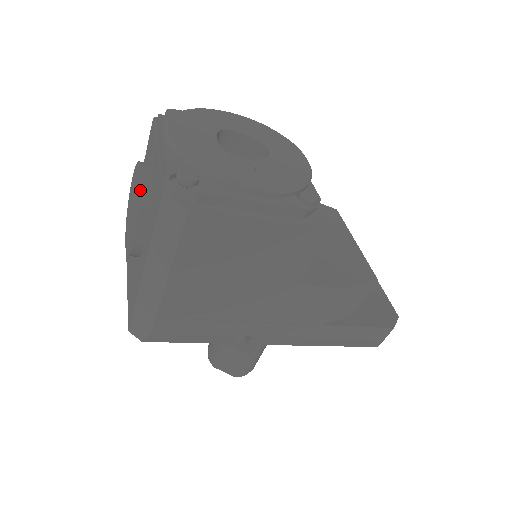
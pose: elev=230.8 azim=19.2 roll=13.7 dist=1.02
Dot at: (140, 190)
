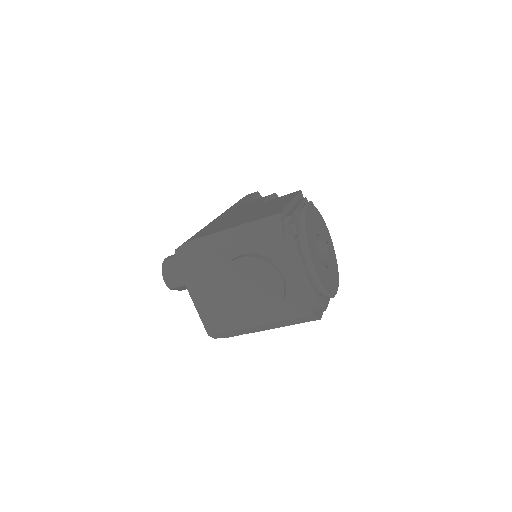
Dot at: occluded
